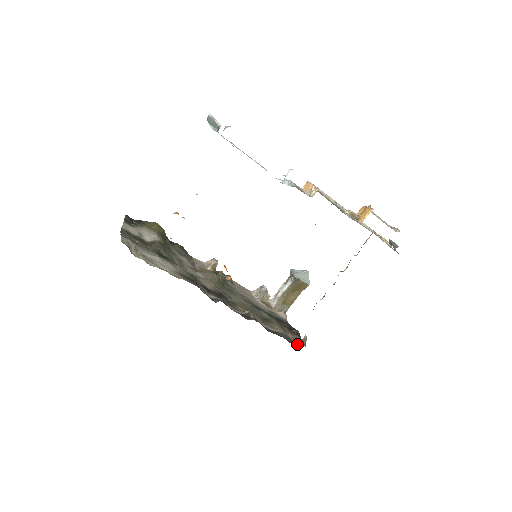
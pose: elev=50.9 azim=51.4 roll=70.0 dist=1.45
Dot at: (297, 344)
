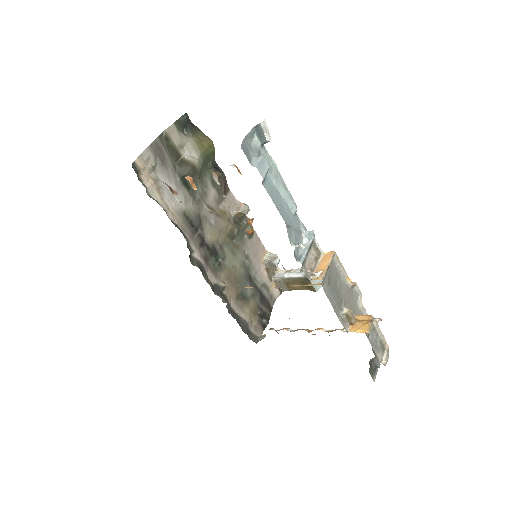
Dot at: (251, 336)
